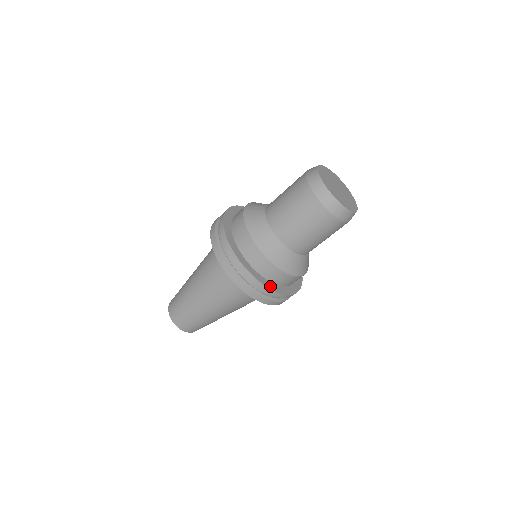
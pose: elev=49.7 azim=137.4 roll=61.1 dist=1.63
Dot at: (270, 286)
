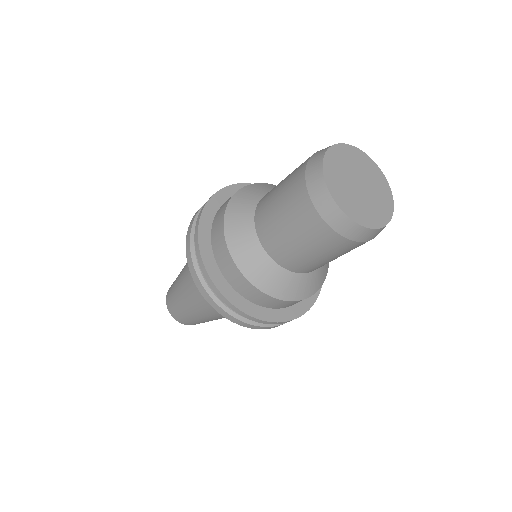
Dot at: (295, 313)
